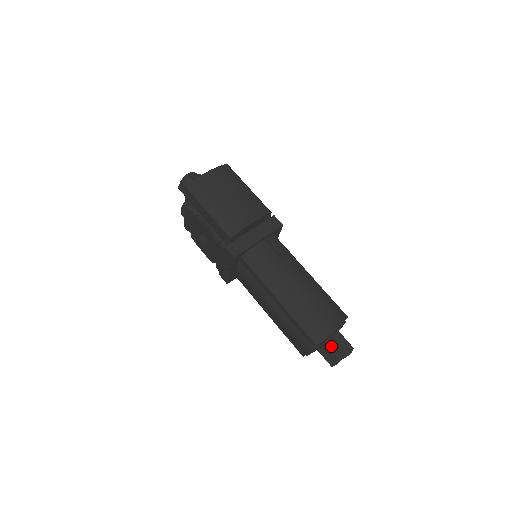
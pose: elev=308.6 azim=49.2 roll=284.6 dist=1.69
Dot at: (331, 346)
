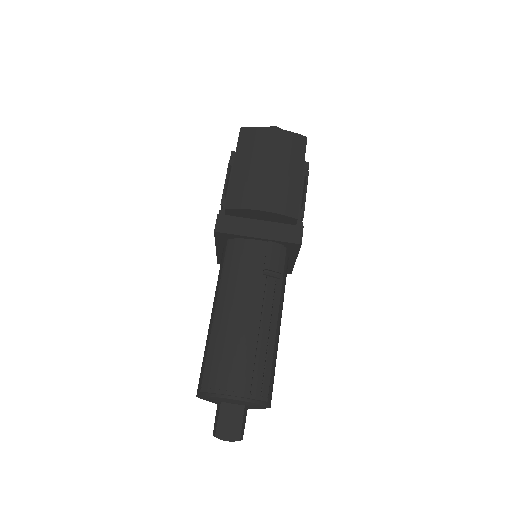
Dot at: (219, 412)
